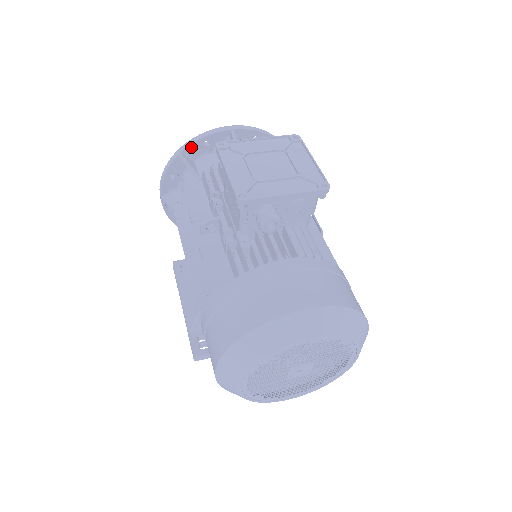
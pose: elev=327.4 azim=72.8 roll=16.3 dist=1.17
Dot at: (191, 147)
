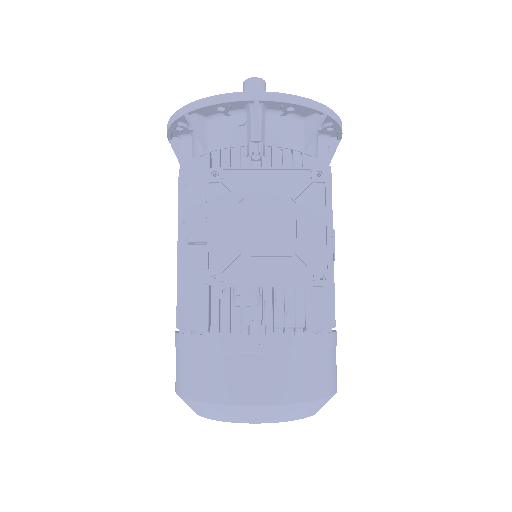
Dot at: (201, 108)
